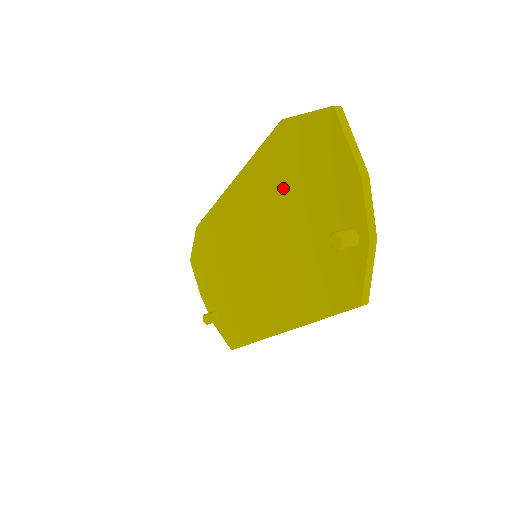
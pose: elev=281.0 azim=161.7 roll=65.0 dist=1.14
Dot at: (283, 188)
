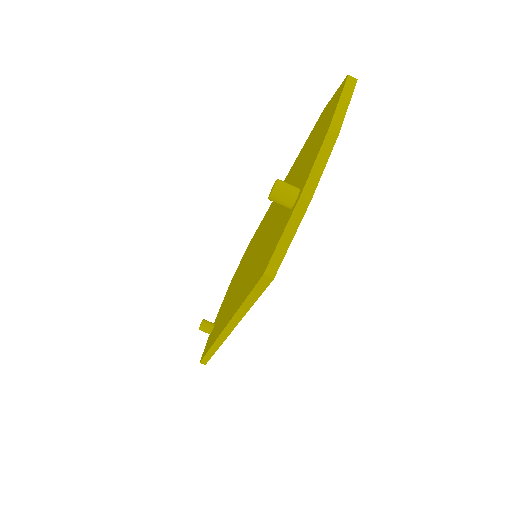
Dot at: (294, 174)
